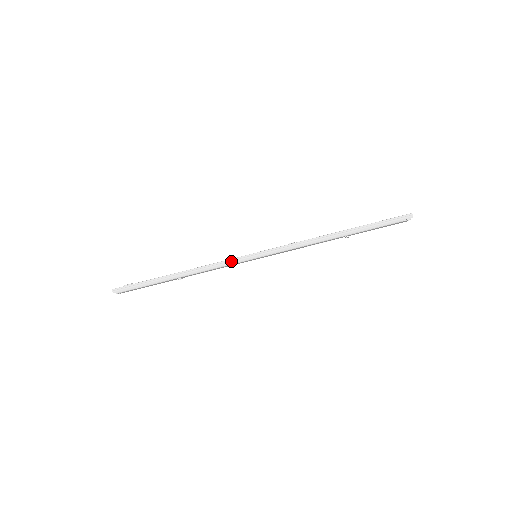
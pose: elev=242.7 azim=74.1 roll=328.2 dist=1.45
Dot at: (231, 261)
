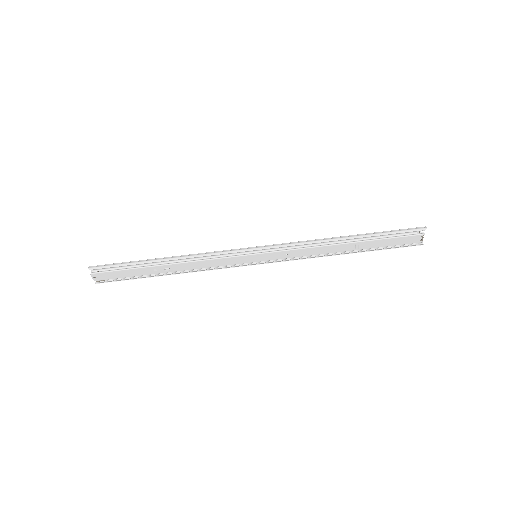
Dot at: (228, 251)
